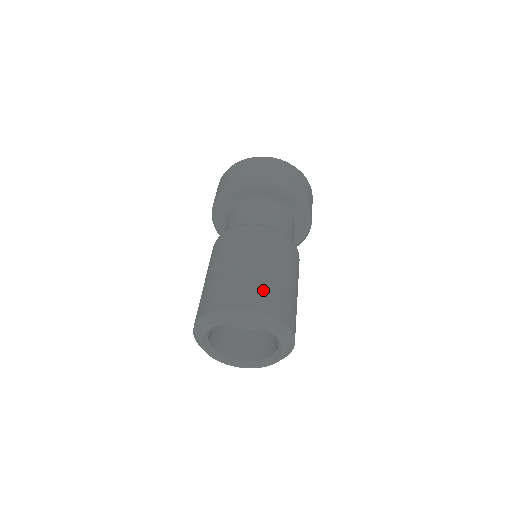
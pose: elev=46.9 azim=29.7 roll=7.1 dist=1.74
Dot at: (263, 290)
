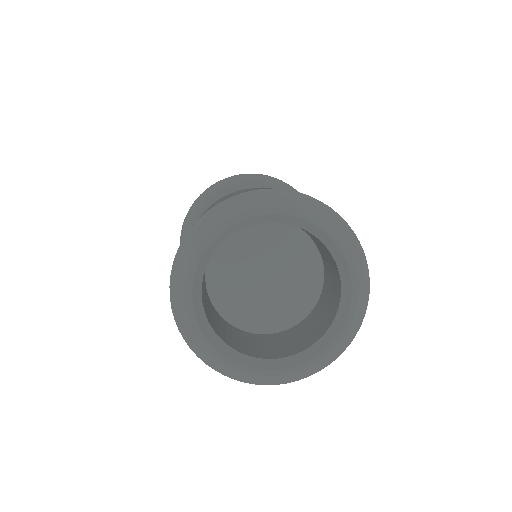
Dot at: occluded
